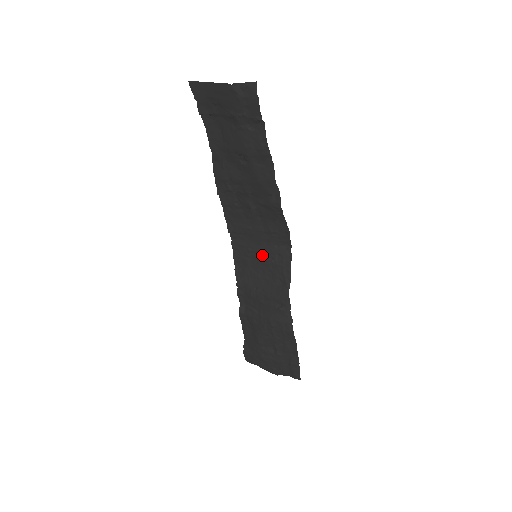
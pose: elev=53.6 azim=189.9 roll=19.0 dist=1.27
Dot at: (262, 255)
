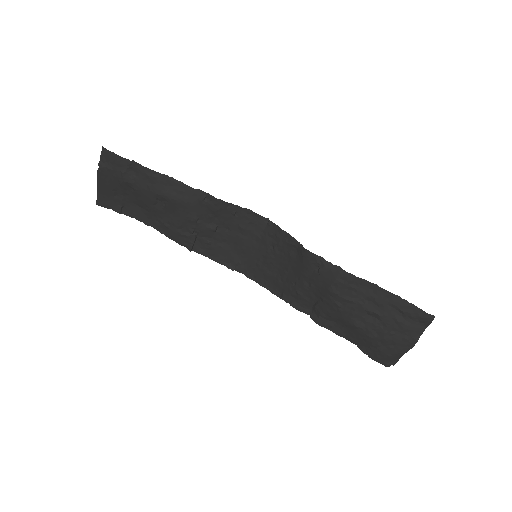
Dot at: (266, 254)
